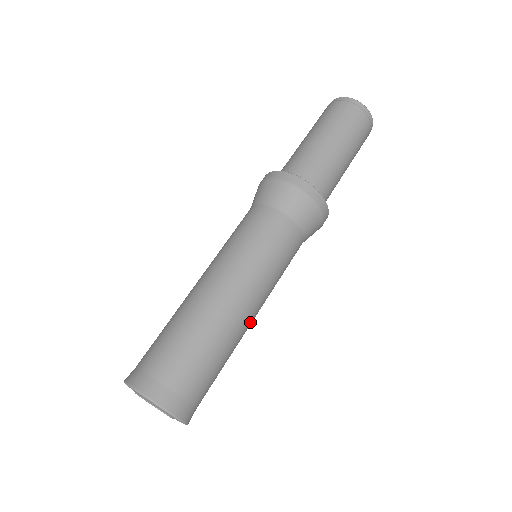
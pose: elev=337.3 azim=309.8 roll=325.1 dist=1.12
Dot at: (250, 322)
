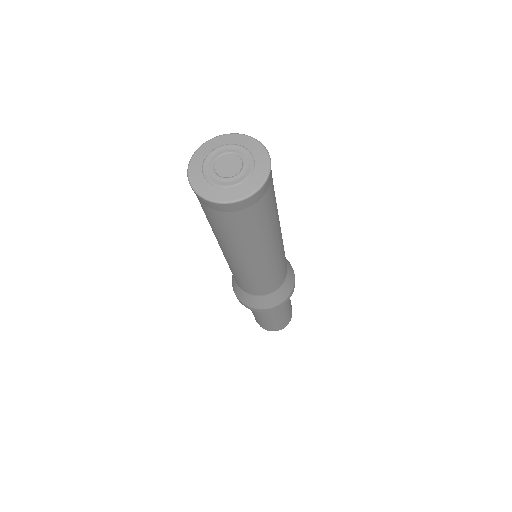
Dot at: (278, 237)
